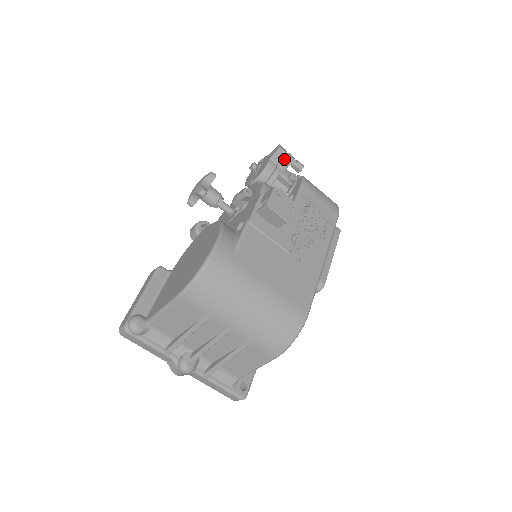
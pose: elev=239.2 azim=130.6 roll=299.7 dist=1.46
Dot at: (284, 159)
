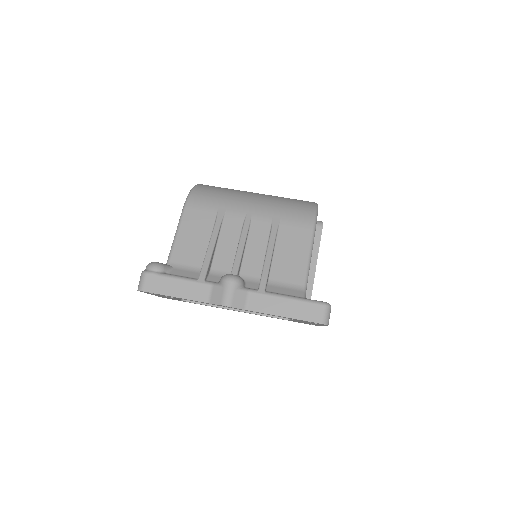
Dot at: occluded
